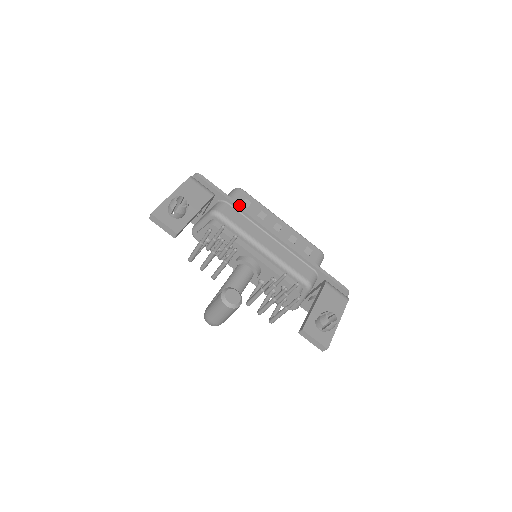
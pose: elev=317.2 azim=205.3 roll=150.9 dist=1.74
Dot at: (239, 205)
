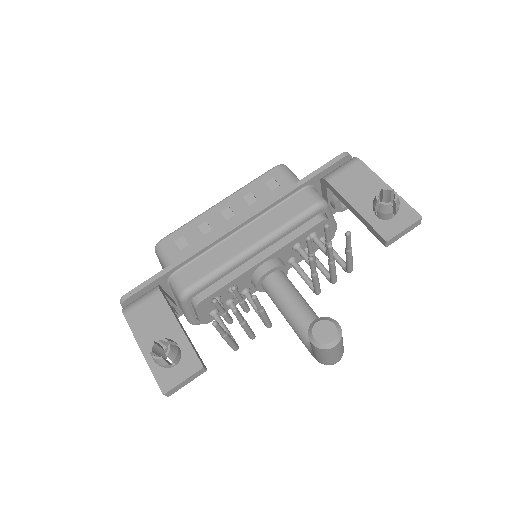
Dot at: (183, 258)
